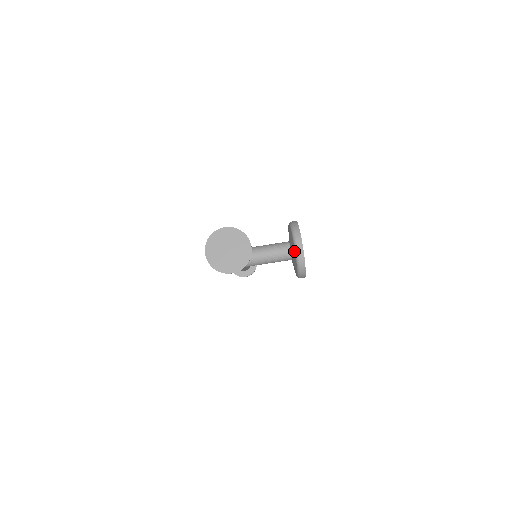
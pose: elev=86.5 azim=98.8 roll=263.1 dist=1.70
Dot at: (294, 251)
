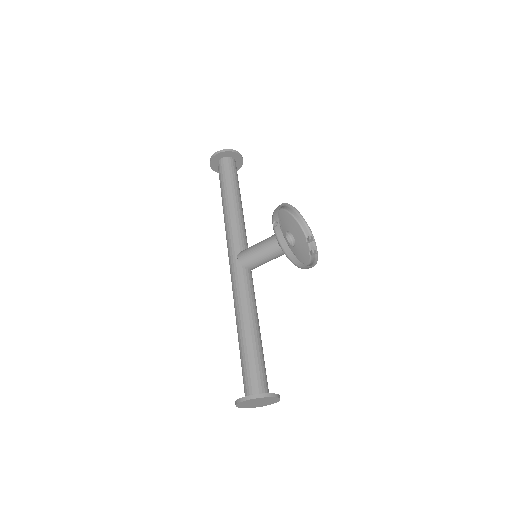
Dot at: occluded
